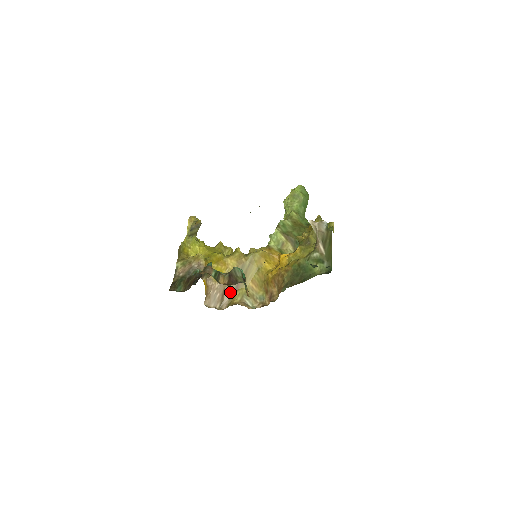
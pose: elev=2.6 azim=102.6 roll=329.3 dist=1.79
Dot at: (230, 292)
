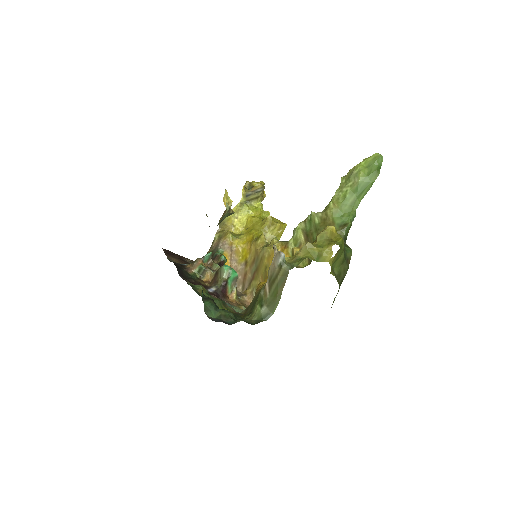
Dot at: (249, 279)
